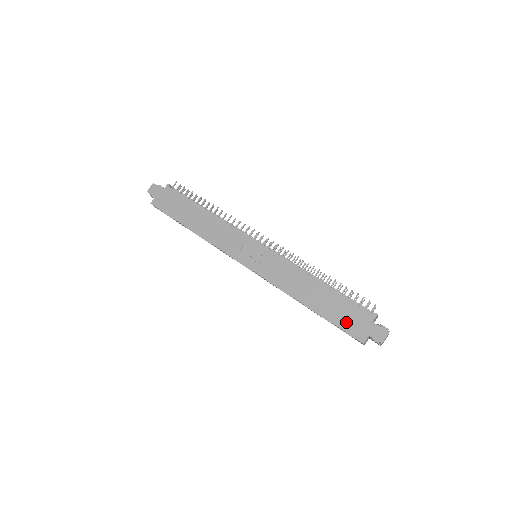
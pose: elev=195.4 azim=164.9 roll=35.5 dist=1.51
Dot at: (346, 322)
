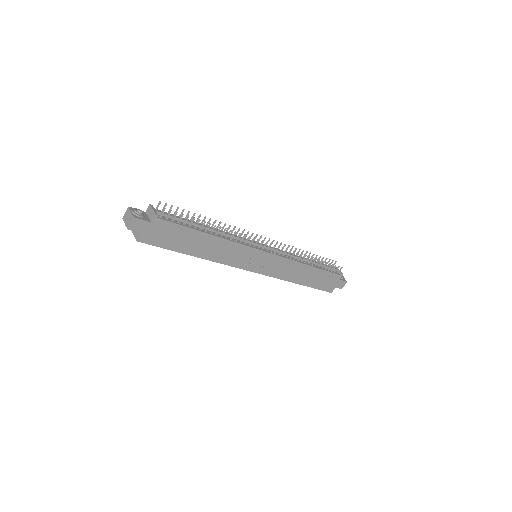
Dot at: (324, 285)
